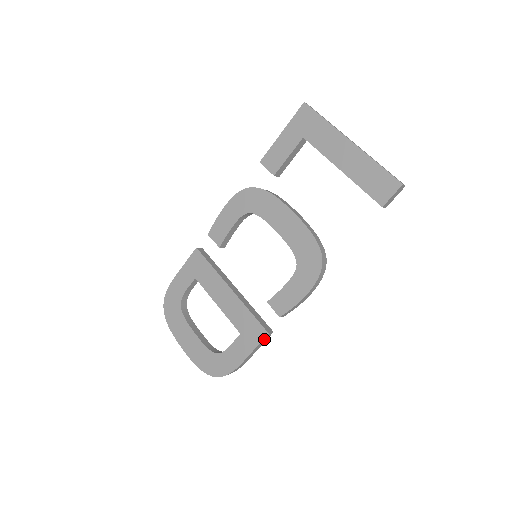
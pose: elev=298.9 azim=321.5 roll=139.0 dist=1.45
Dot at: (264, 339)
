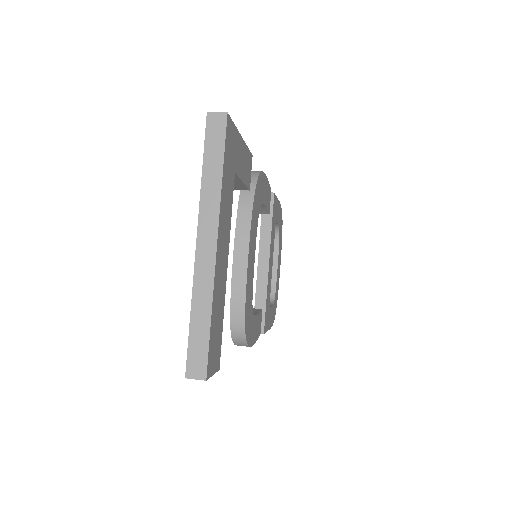
Dot at: occluded
